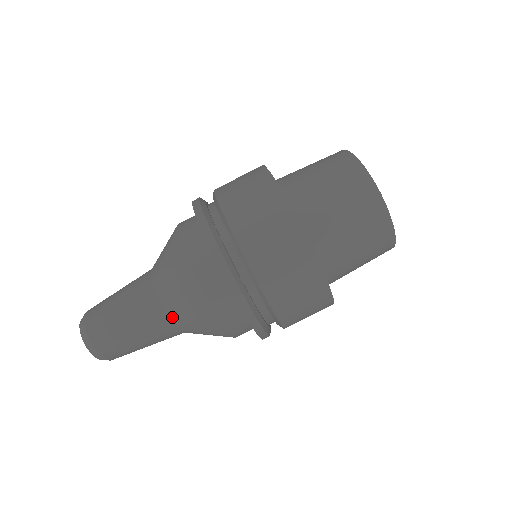
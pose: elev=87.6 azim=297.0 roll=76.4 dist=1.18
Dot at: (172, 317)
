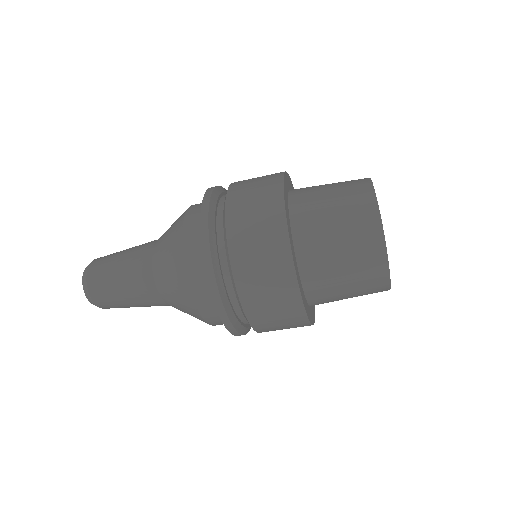
Dot at: (172, 306)
